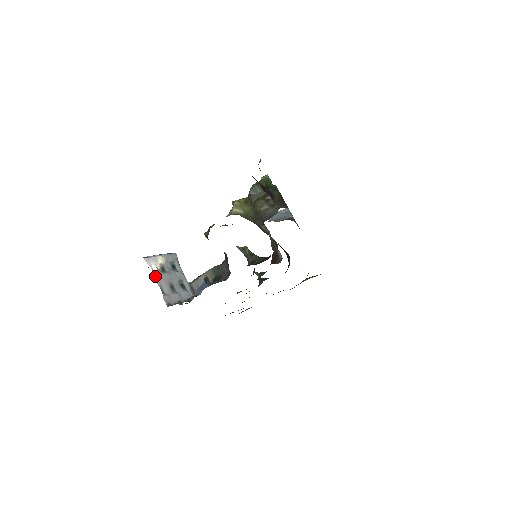
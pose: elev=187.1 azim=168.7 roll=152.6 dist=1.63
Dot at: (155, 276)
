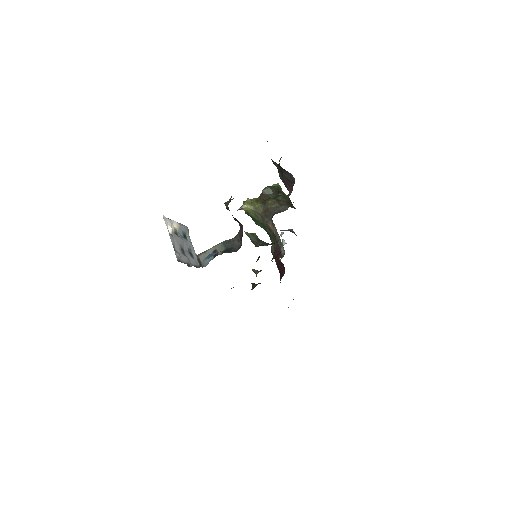
Dot at: (170, 234)
